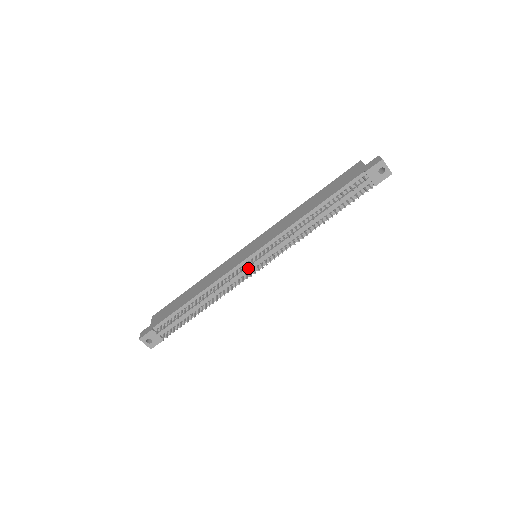
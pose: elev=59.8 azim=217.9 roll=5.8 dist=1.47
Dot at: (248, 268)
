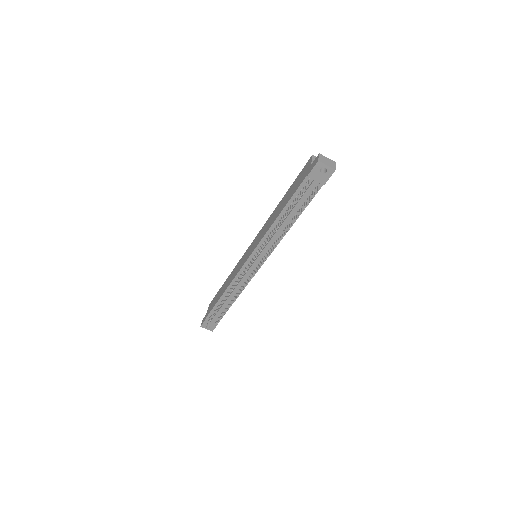
Dot at: (249, 270)
